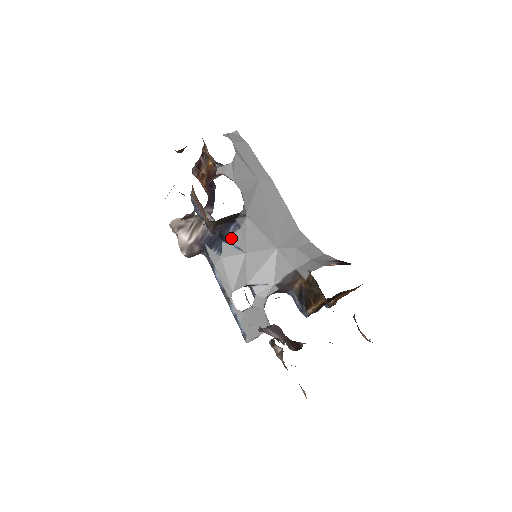
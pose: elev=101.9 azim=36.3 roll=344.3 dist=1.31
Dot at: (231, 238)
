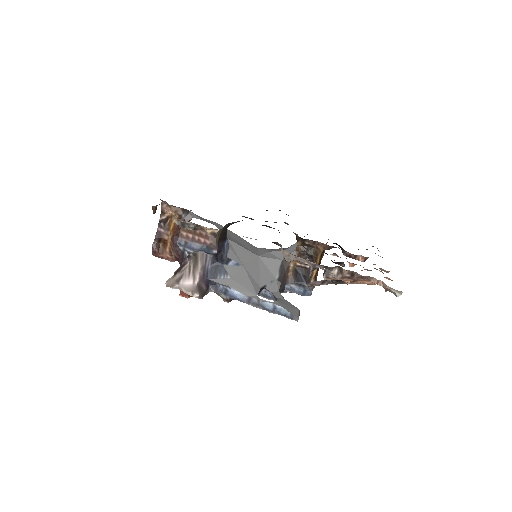
Dot at: (228, 257)
